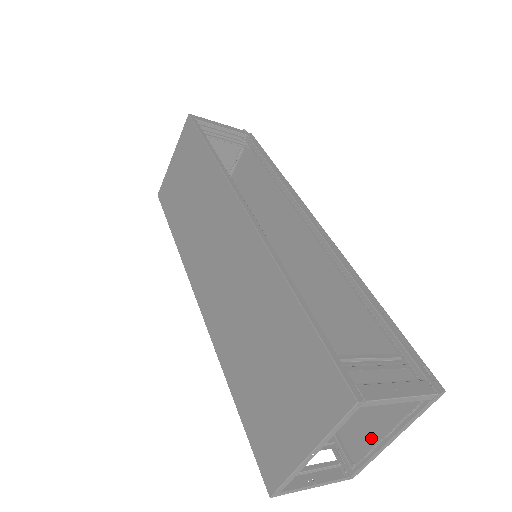
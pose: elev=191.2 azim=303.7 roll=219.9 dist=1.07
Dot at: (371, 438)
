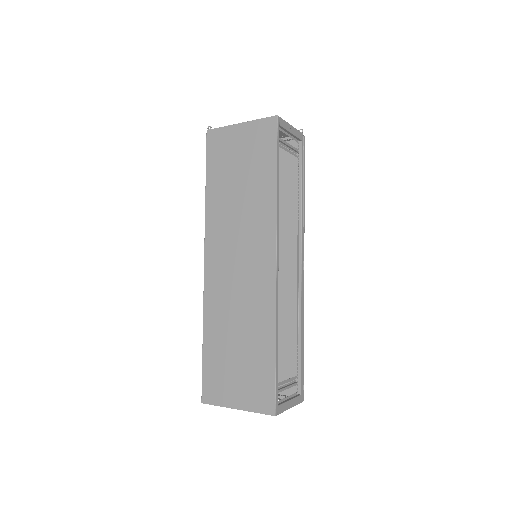
Dot at: occluded
